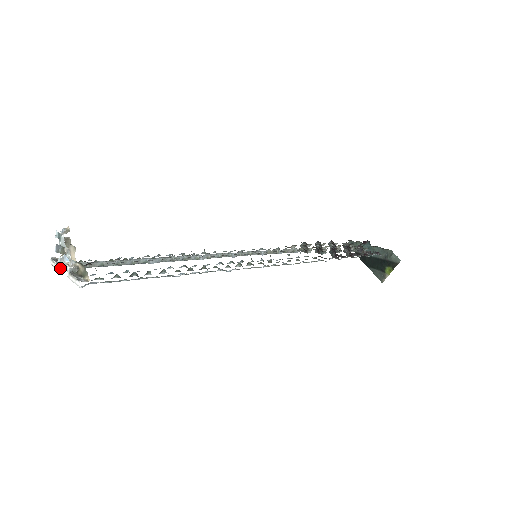
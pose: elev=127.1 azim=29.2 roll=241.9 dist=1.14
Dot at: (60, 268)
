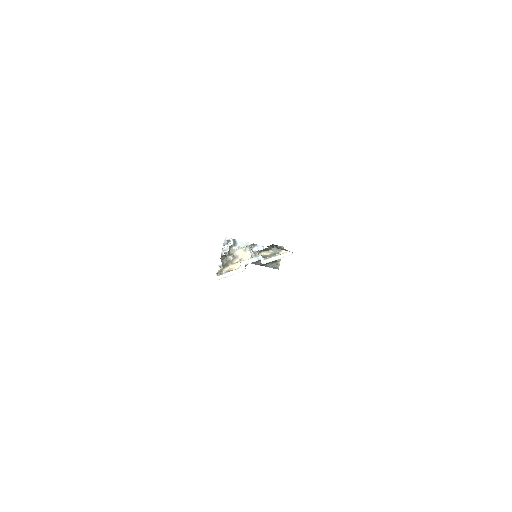
Dot at: (243, 268)
